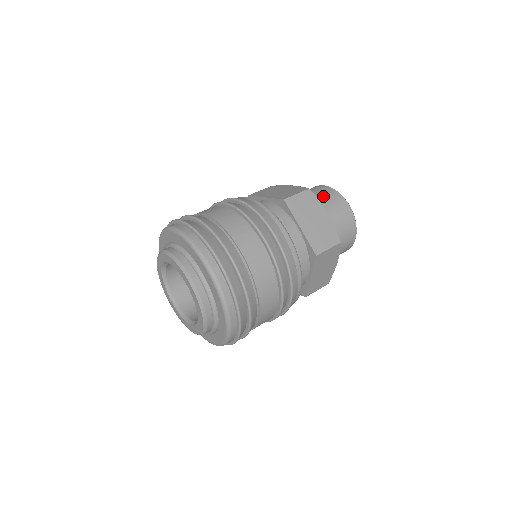
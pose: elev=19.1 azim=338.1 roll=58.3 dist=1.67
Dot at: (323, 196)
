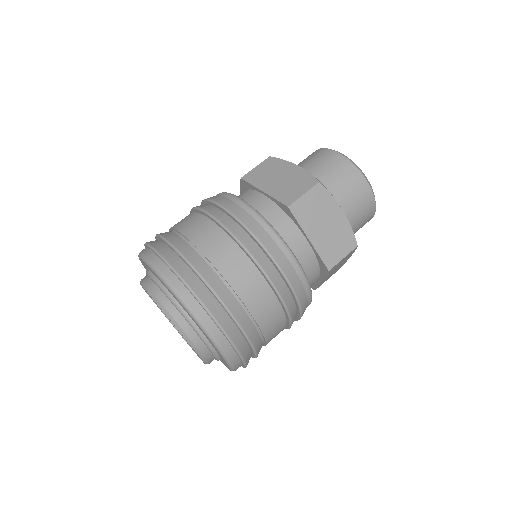
Dot at: (303, 161)
